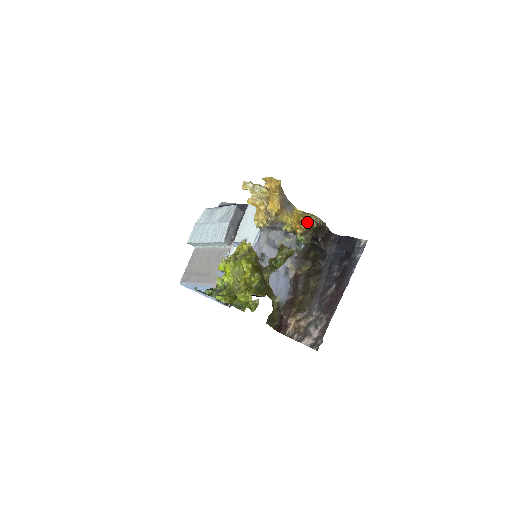
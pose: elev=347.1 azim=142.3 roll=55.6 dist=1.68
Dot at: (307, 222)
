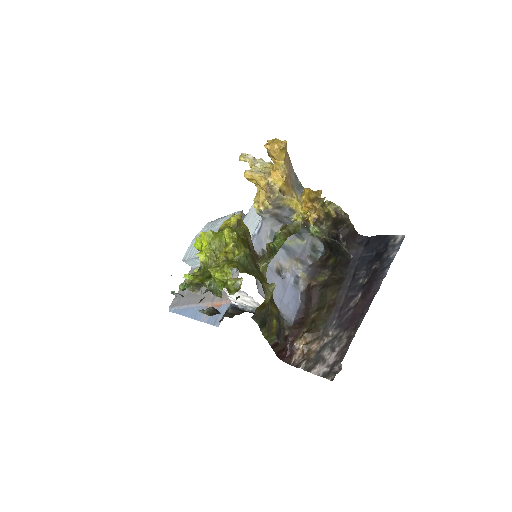
Dot at: (321, 198)
